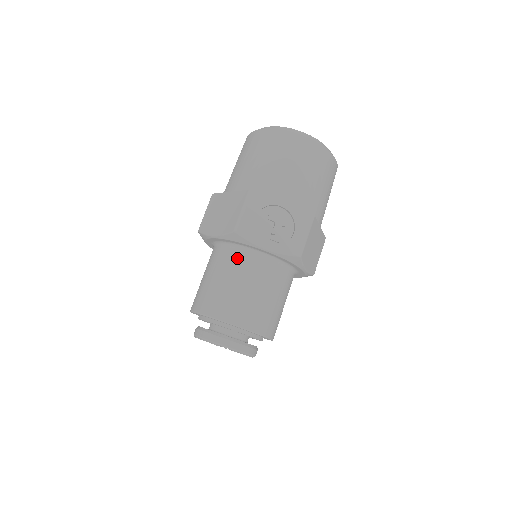
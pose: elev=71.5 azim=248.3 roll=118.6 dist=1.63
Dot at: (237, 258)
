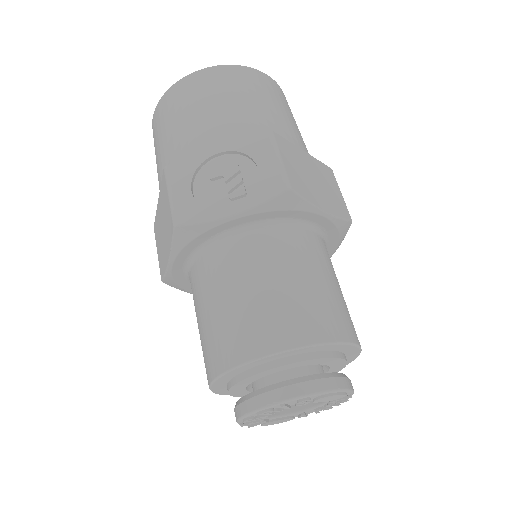
Dot at: (211, 263)
